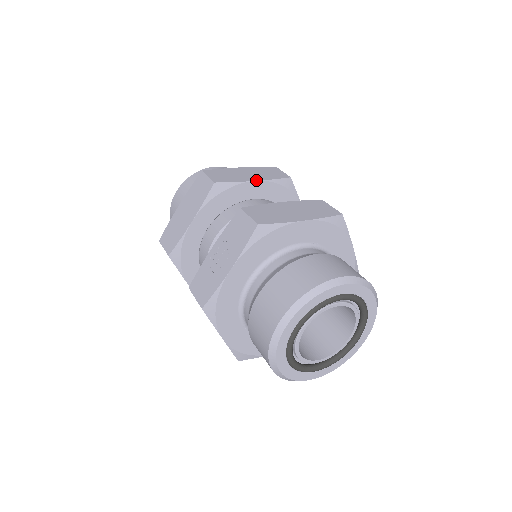
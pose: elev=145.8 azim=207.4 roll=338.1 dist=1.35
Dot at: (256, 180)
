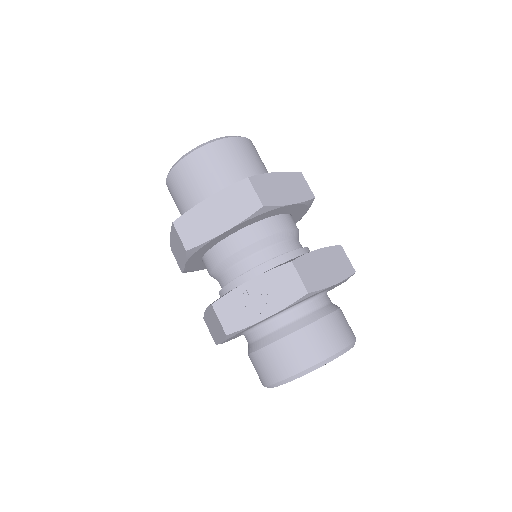
Dot at: (293, 203)
